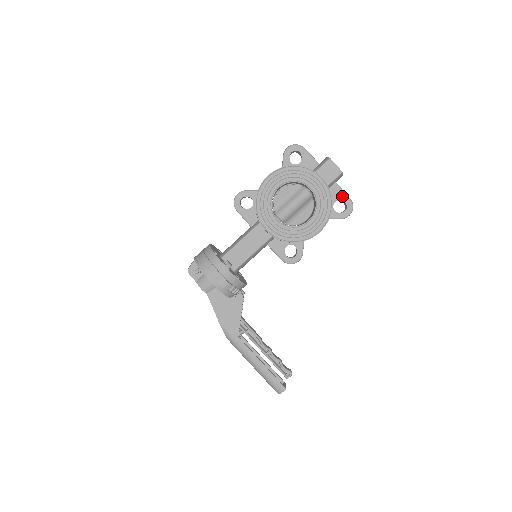
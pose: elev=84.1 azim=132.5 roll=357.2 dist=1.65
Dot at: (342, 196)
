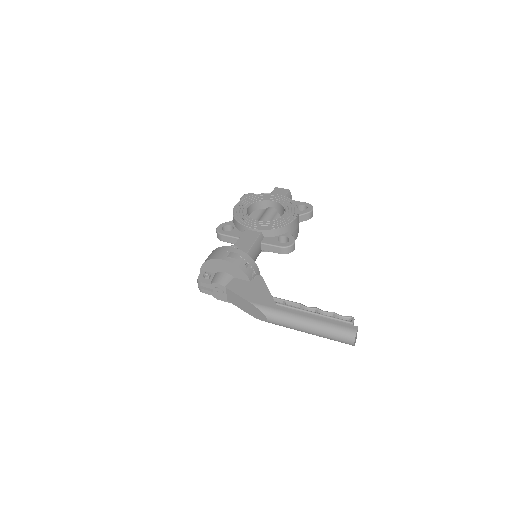
Dot at: (299, 203)
